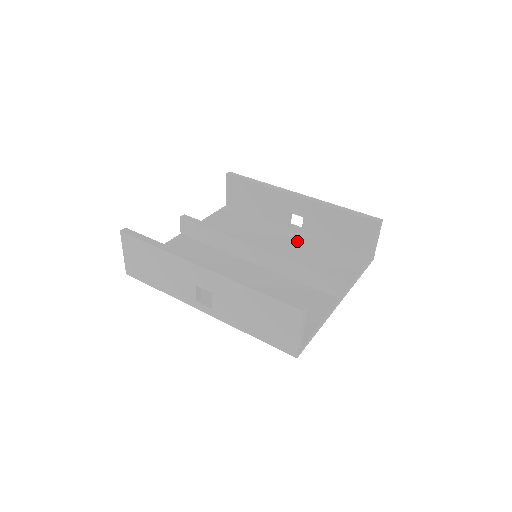
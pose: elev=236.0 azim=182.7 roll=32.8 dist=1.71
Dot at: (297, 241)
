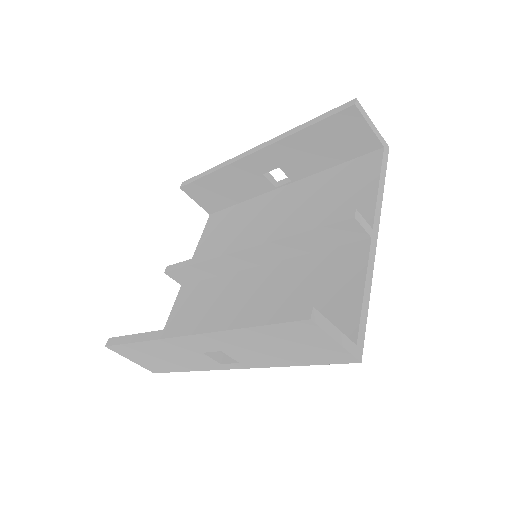
Dot at: (292, 198)
